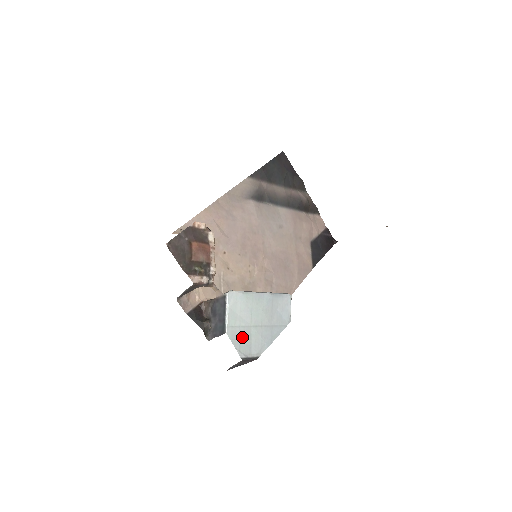
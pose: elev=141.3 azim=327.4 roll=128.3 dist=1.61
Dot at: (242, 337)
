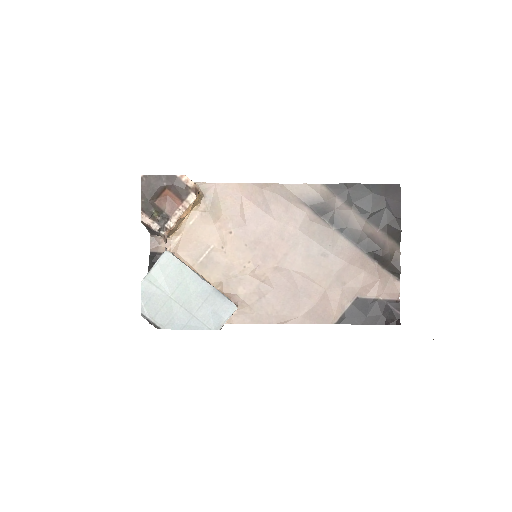
Dot at: (155, 298)
